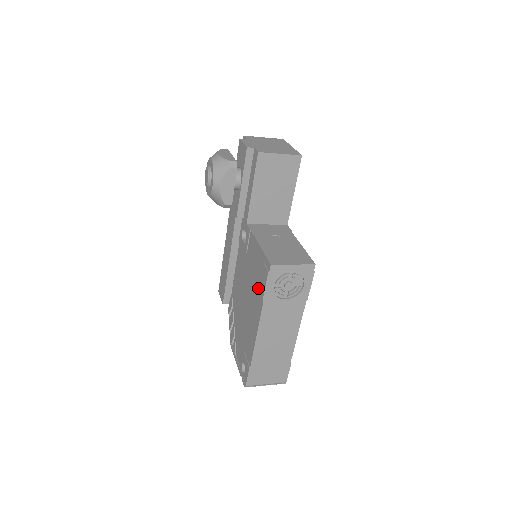
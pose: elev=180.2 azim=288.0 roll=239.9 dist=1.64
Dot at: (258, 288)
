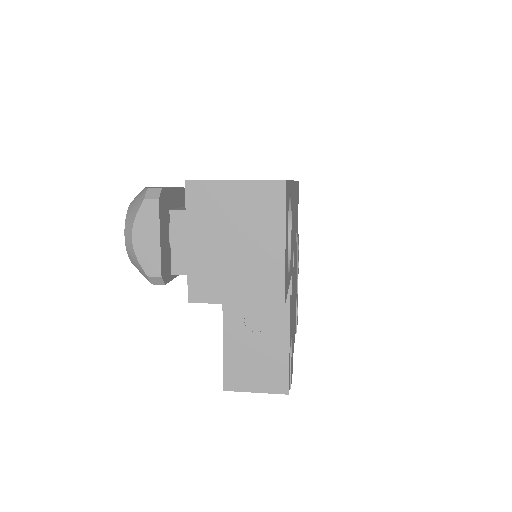
Dot at: occluded
